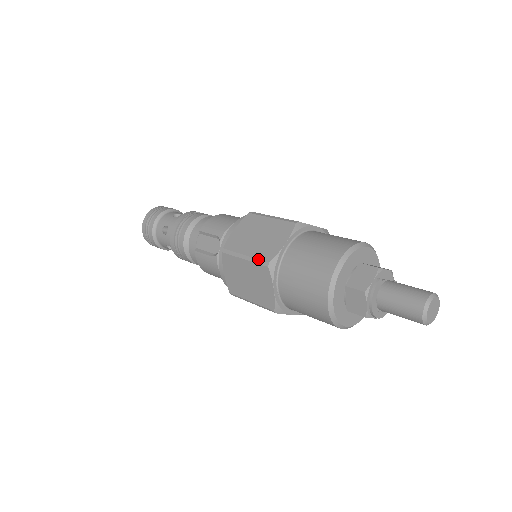
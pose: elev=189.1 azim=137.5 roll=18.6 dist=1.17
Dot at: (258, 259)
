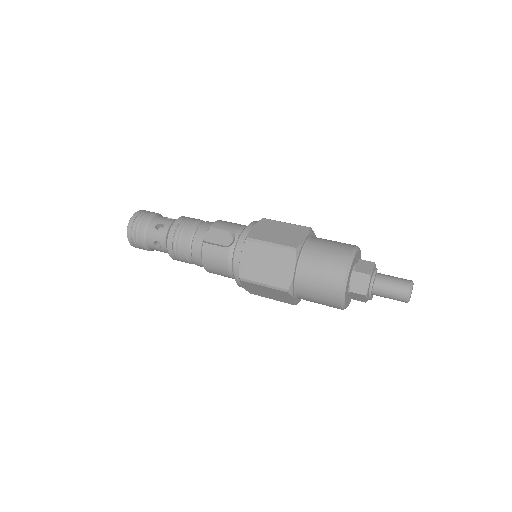
Dot at: (285, 245)
